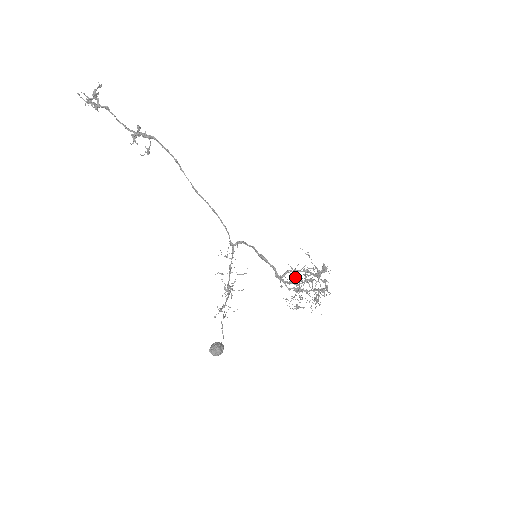
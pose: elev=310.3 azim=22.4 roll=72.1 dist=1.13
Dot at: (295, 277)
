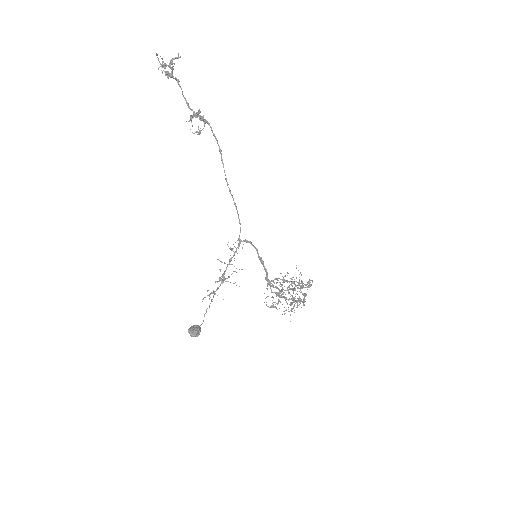
Dot at: occluded
